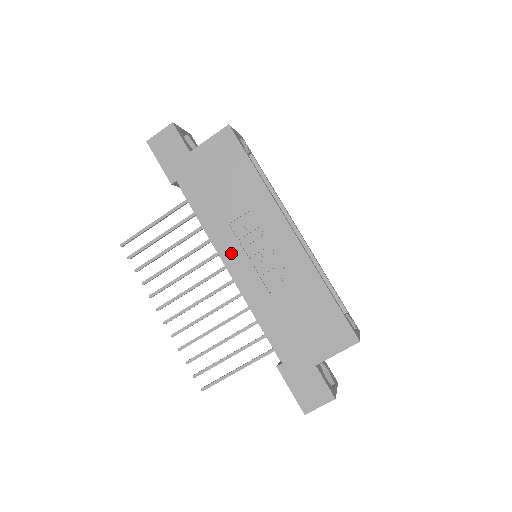
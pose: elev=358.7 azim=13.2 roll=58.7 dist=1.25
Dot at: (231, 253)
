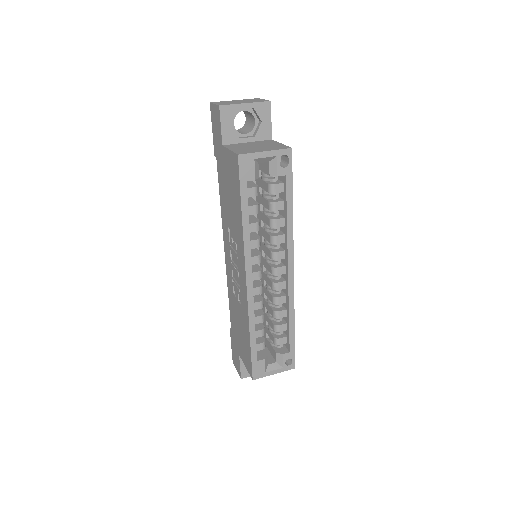
Dot at: (226, 245)
